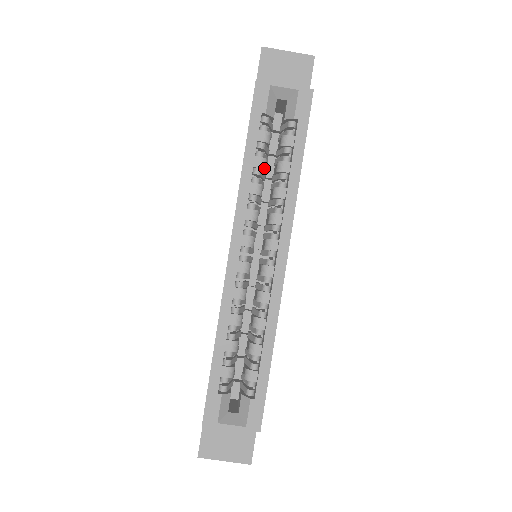
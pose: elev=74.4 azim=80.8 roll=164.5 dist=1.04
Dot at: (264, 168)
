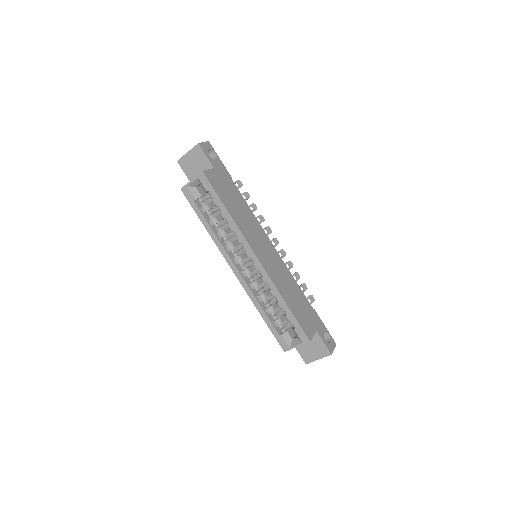
Dot at: (217, 222)
